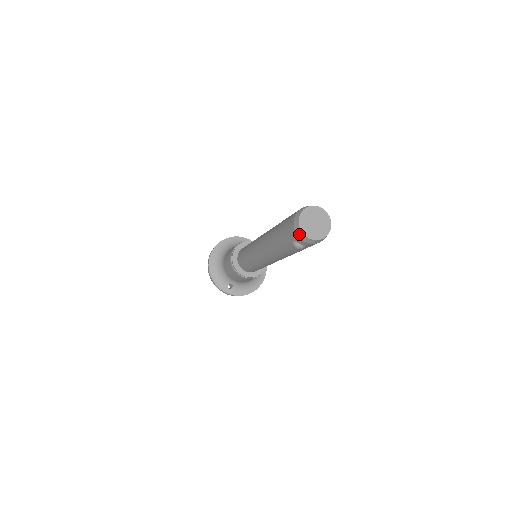
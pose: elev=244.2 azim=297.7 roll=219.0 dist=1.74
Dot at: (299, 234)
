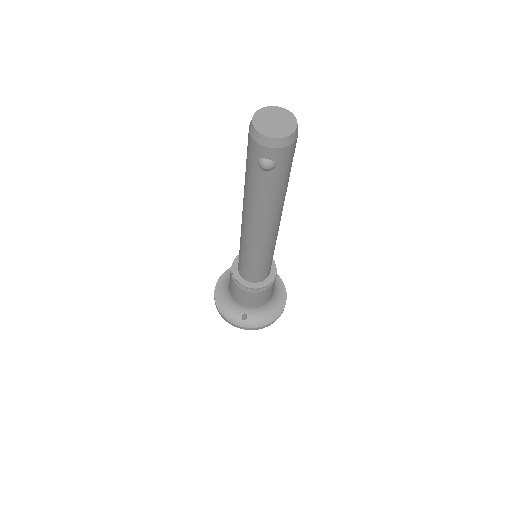
Dot at: (257, 139)
